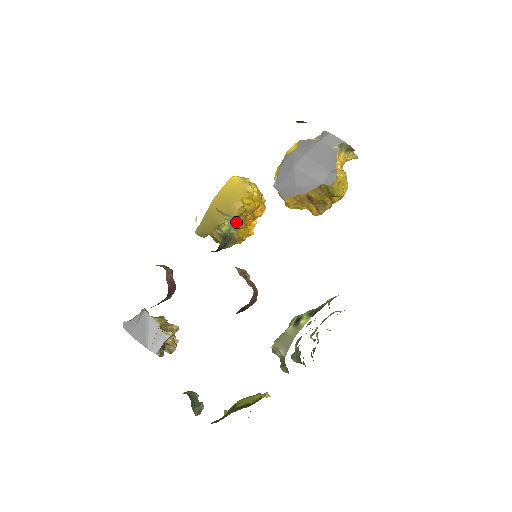
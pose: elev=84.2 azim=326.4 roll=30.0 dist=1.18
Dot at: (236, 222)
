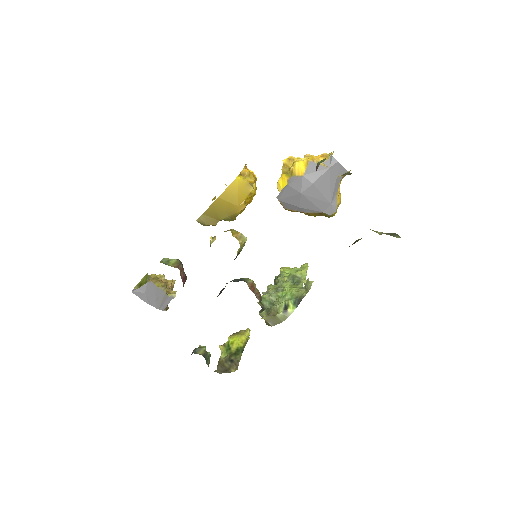
Dot at: (246, 240)
